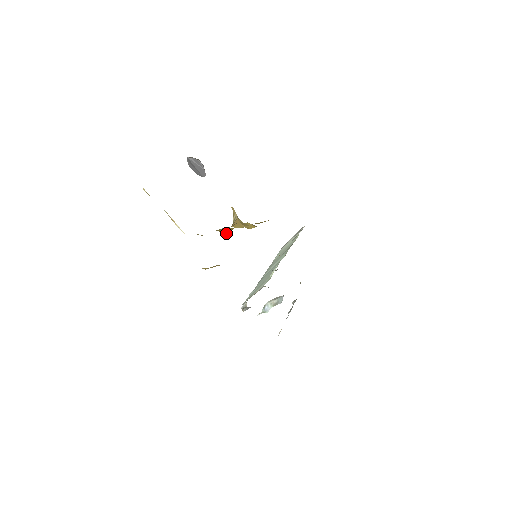
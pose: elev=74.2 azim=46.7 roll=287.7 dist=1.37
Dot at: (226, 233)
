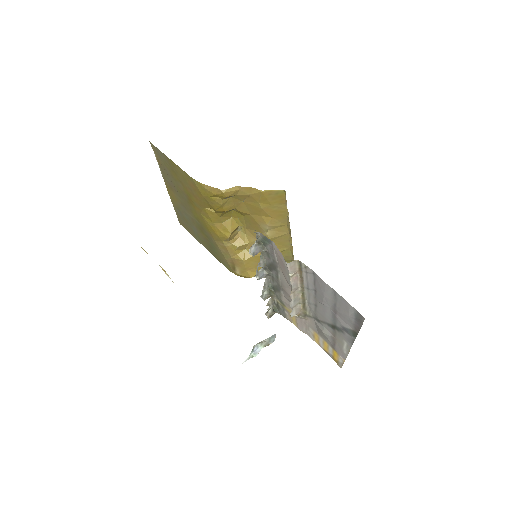
Dot at: (229, 233)
